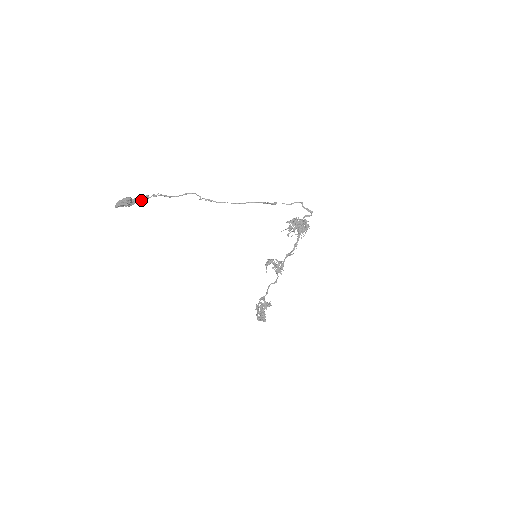
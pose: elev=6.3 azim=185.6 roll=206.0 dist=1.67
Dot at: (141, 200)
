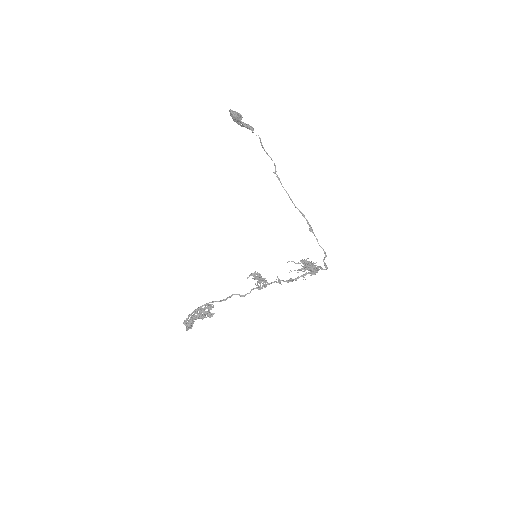
Dot at: (247, 127)
